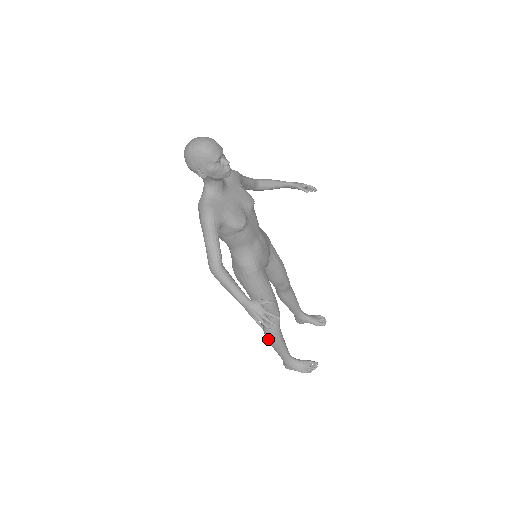
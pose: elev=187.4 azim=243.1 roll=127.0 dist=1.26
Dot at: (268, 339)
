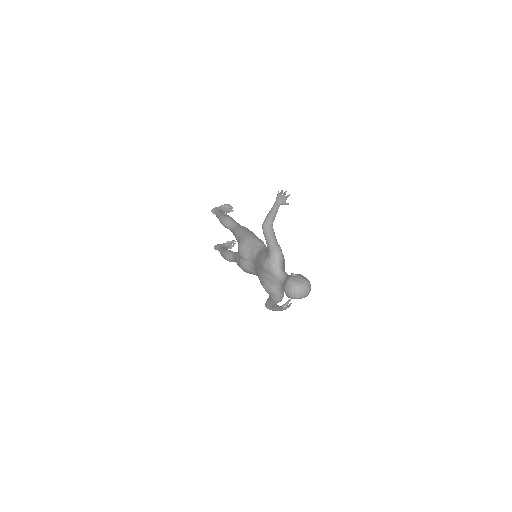
Dot at: occluded
